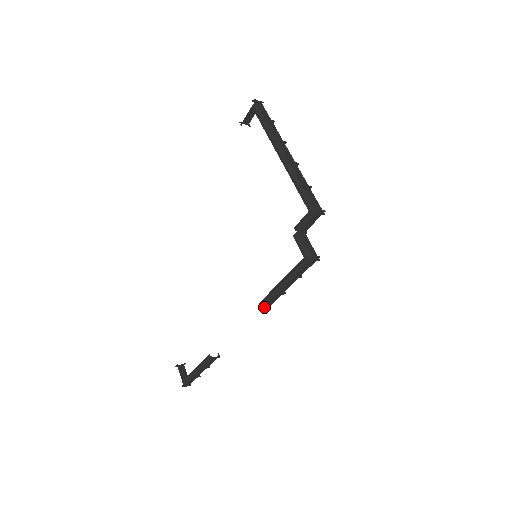
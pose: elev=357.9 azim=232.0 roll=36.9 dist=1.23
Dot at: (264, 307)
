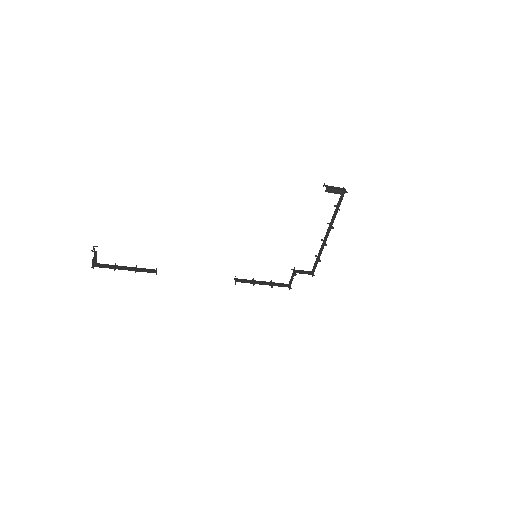
Dot at: (236, 281)
